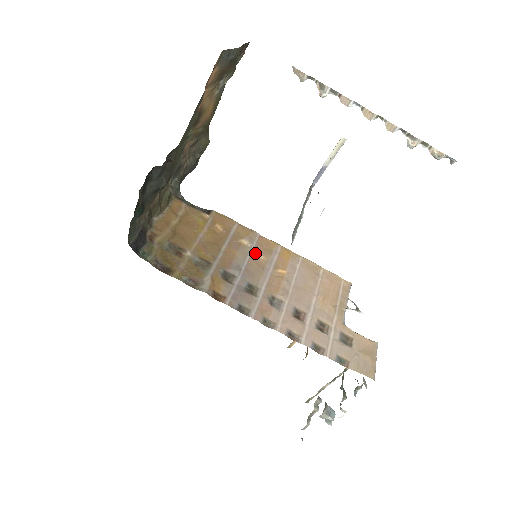
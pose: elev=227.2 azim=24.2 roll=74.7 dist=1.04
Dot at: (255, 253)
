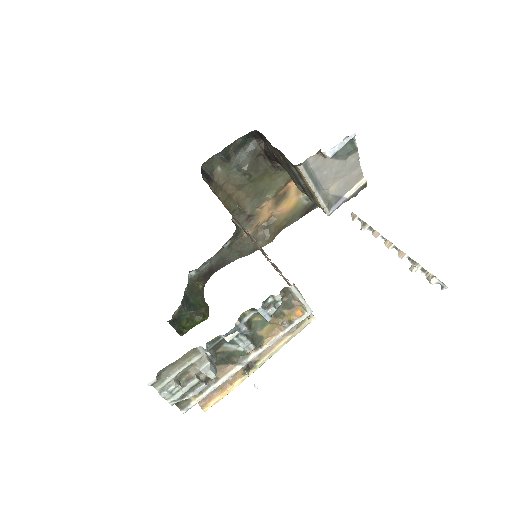
Dot at: (258, 248)
